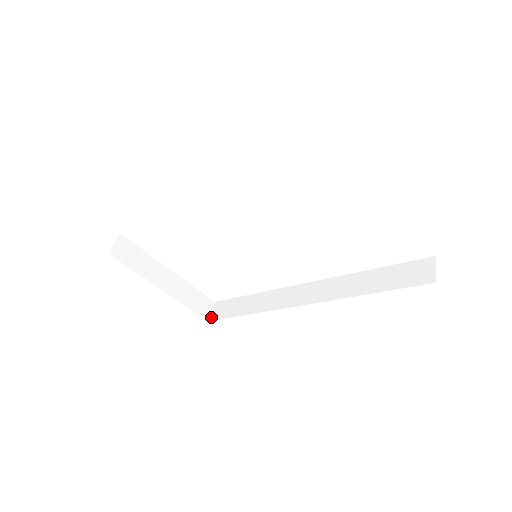
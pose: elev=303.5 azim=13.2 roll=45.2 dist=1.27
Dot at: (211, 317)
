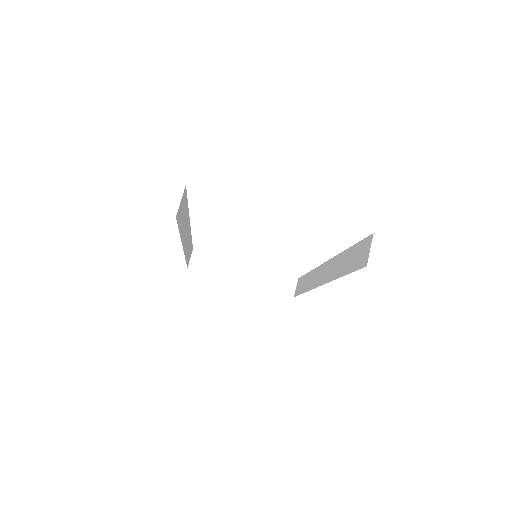
Dot at: (295, 293)
